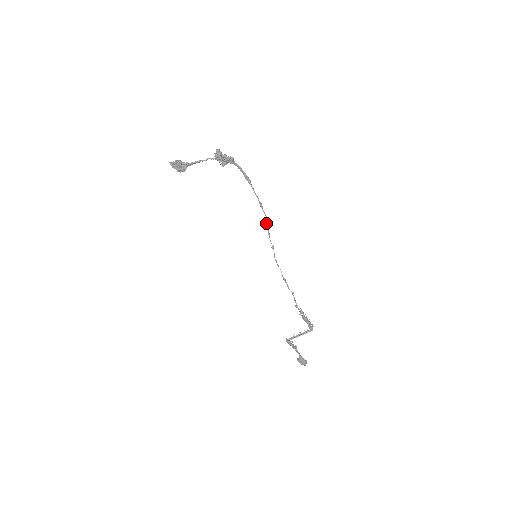
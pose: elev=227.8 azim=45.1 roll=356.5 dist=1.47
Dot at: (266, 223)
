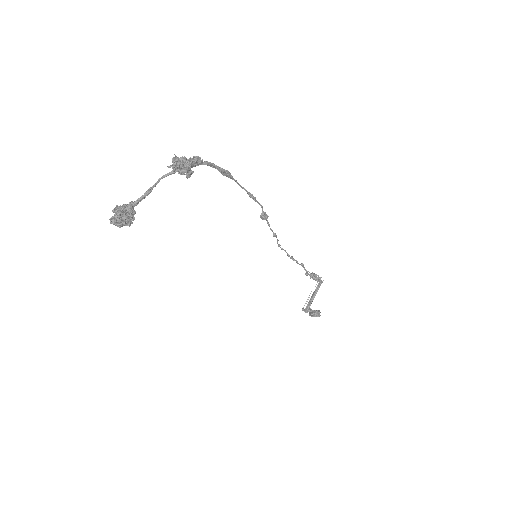
Dot at: (262, 214)
